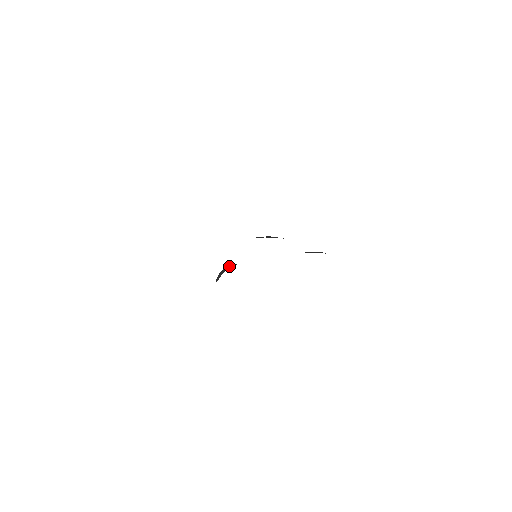
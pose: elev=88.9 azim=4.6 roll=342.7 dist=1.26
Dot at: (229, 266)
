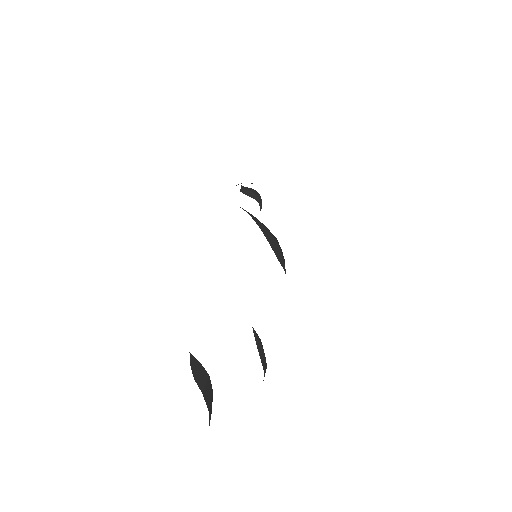
Dot at: (258, 198)
